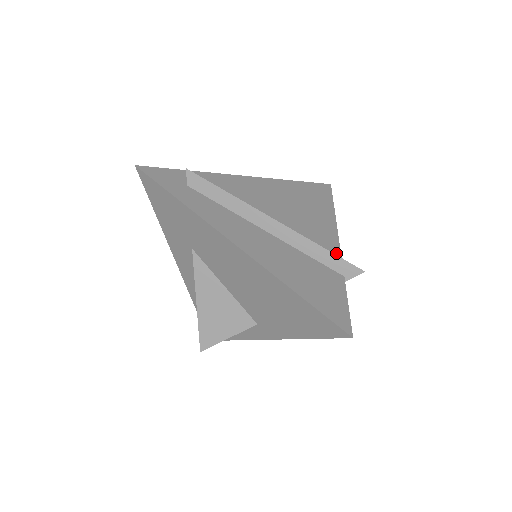
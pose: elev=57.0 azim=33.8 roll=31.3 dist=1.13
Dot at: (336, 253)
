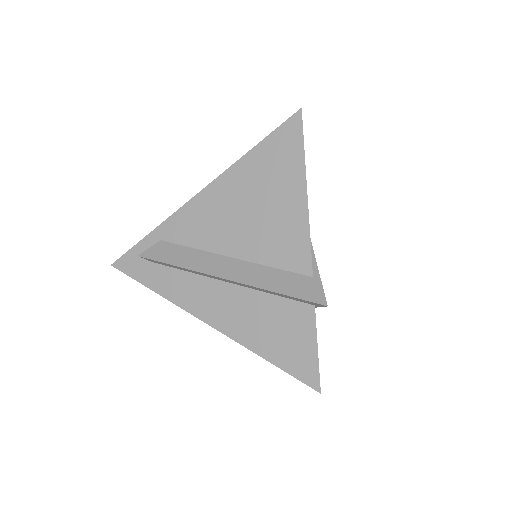
Dot at: (306, 269)
